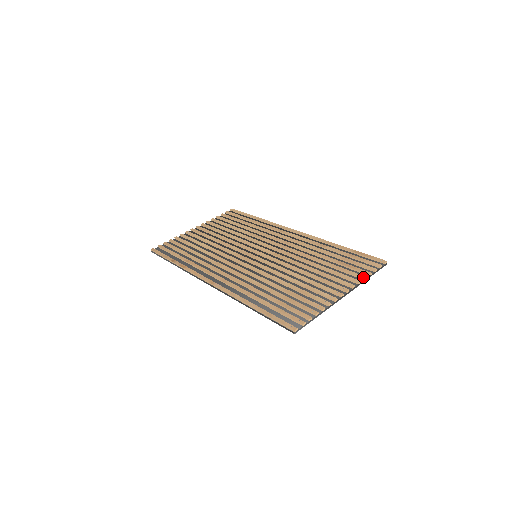
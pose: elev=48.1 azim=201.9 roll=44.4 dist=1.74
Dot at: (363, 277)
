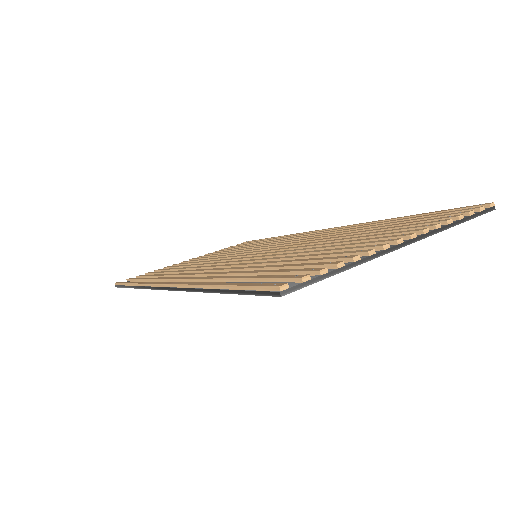
Dot at: (445, 219)
